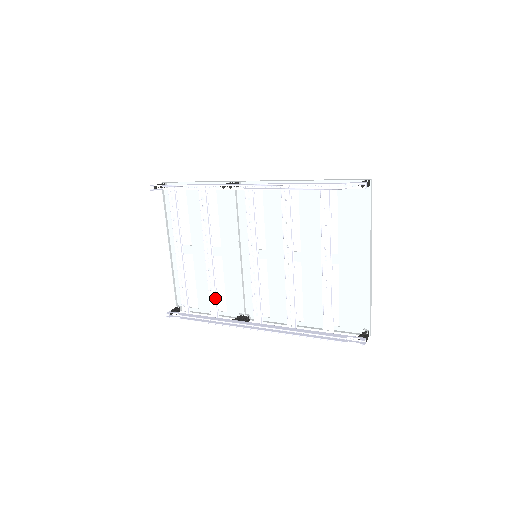
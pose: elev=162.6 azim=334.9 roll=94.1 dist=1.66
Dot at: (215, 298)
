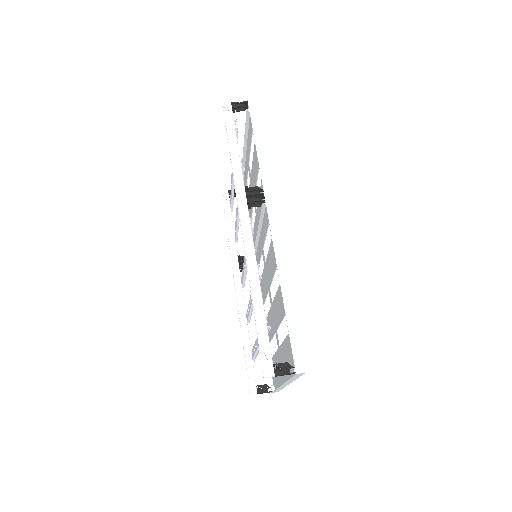
Dot at: (236, 232)
